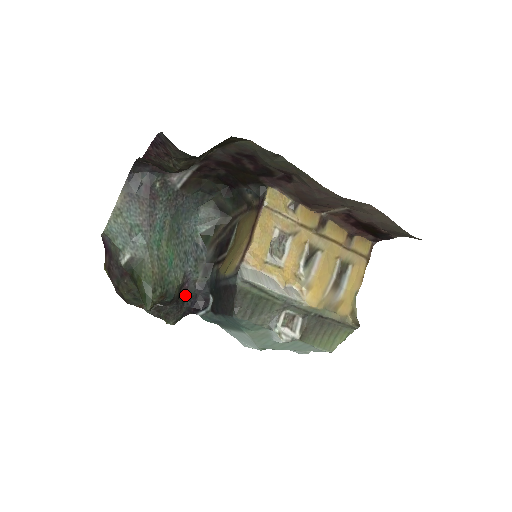
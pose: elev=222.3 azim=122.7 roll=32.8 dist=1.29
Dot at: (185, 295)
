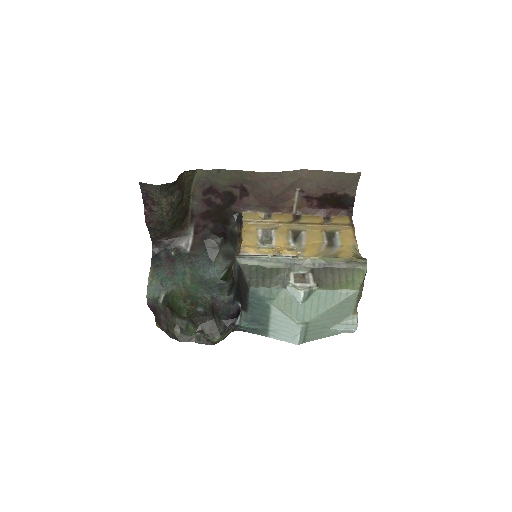
Dot at: (219, 312)
